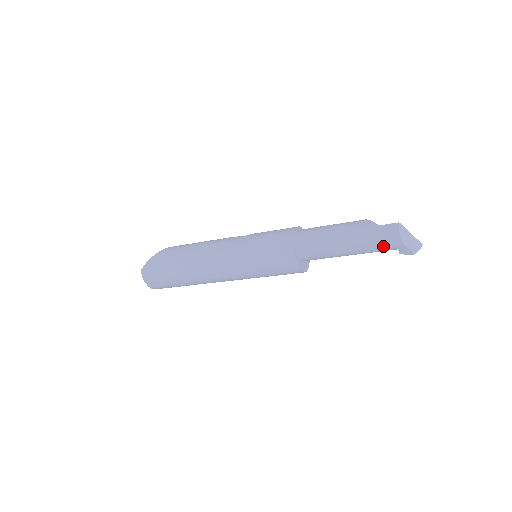
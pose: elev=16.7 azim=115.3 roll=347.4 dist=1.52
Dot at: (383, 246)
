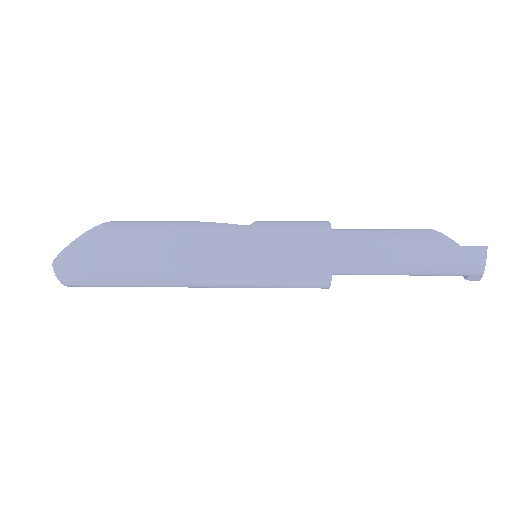
Dot at: (456, 273)
